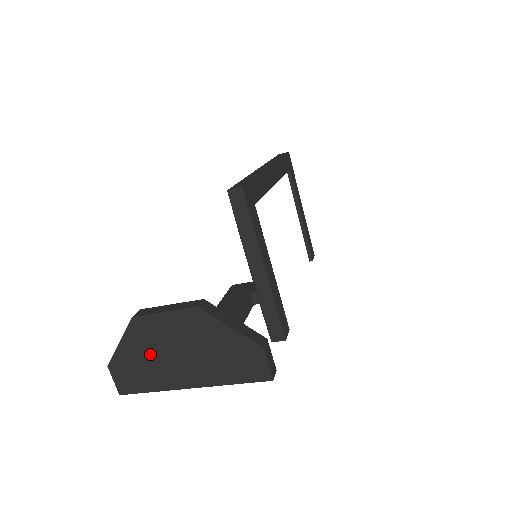
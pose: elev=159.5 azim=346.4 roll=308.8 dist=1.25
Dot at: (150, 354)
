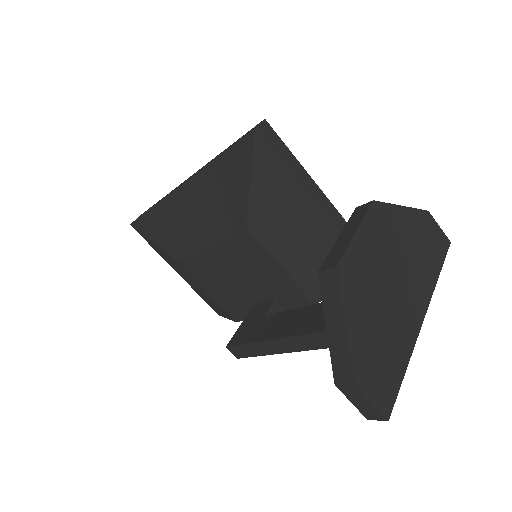
Dot at: (377, 308)
